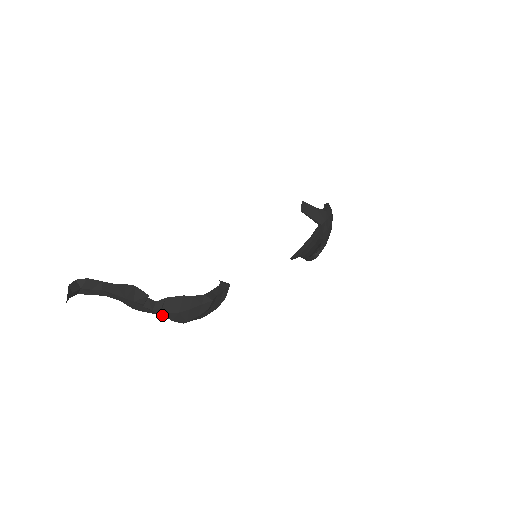
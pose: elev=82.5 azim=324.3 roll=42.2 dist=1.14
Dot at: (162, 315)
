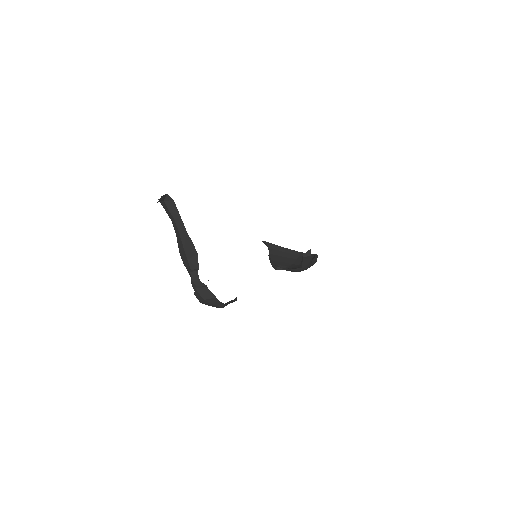
Dot at: (194, 287)
